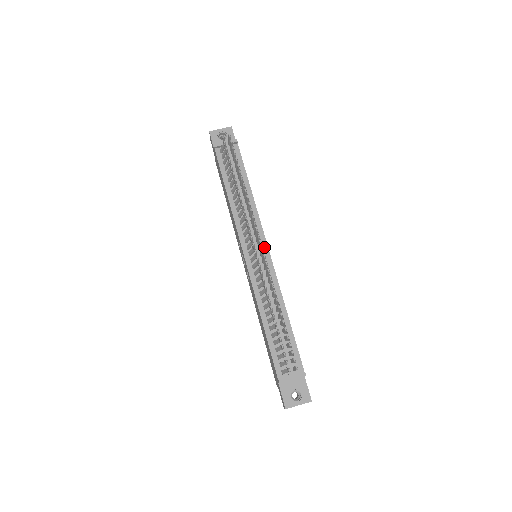
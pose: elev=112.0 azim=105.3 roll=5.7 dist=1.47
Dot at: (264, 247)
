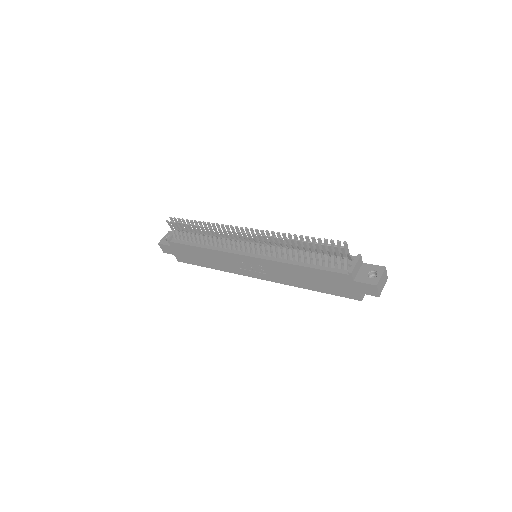
Dot at: occluded
